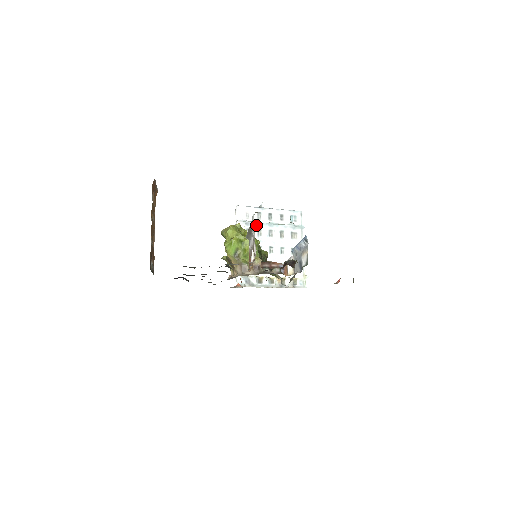
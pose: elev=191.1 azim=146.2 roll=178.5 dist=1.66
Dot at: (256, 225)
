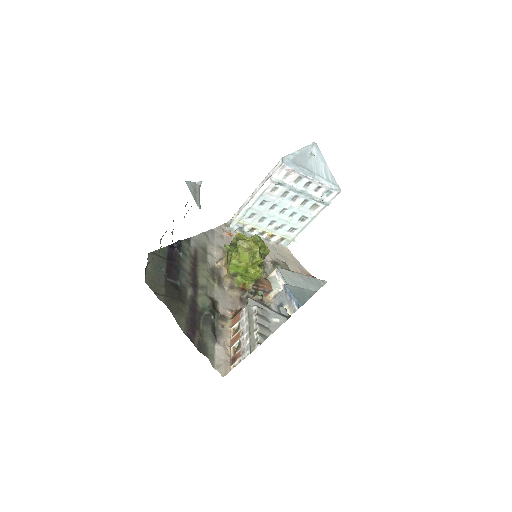
Dot at: (287, 188)
